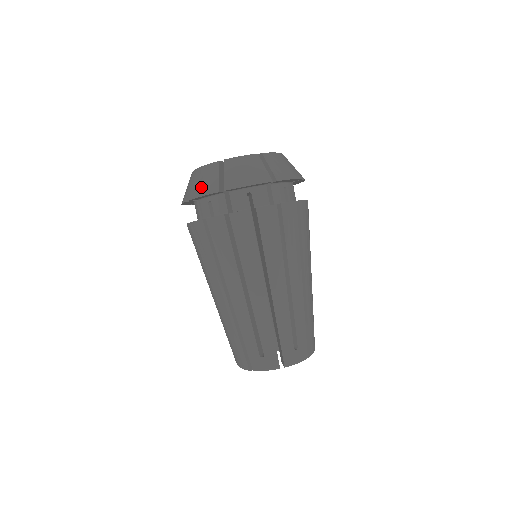
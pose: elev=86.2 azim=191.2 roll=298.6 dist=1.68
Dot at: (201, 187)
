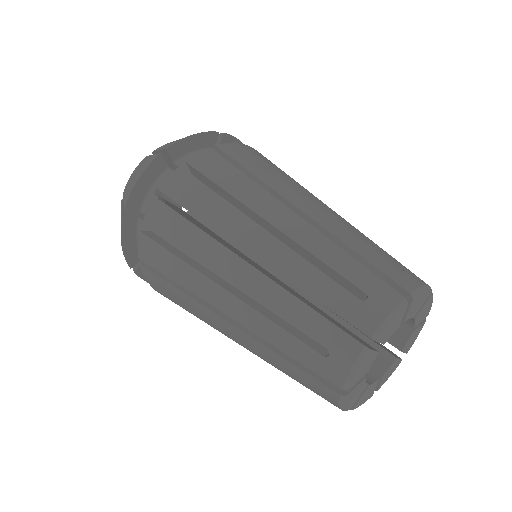
Dot at: occluded
